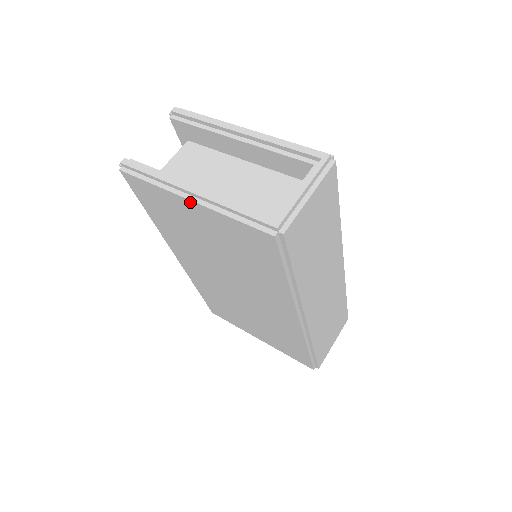
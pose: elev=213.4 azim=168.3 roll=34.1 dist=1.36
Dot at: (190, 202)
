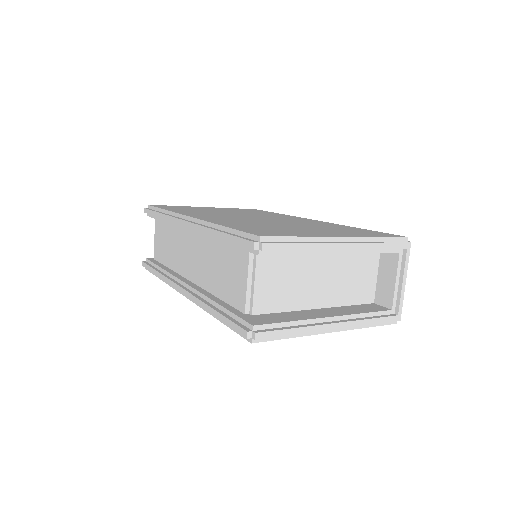
Dot at: (330, 331)
